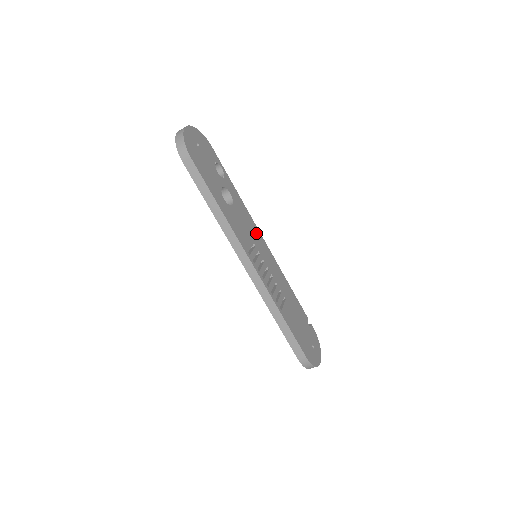
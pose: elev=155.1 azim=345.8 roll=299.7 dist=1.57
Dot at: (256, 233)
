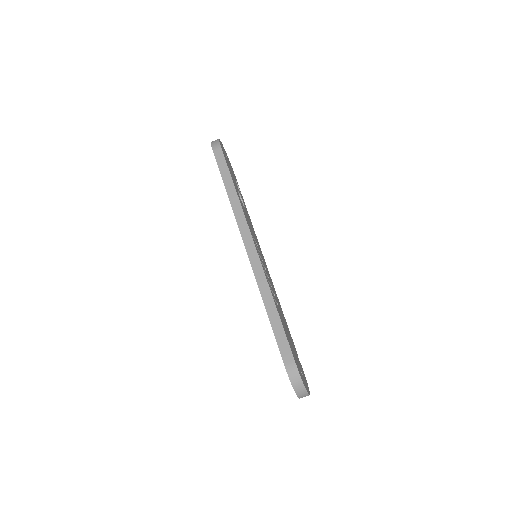
Dot at: (259, 246)
